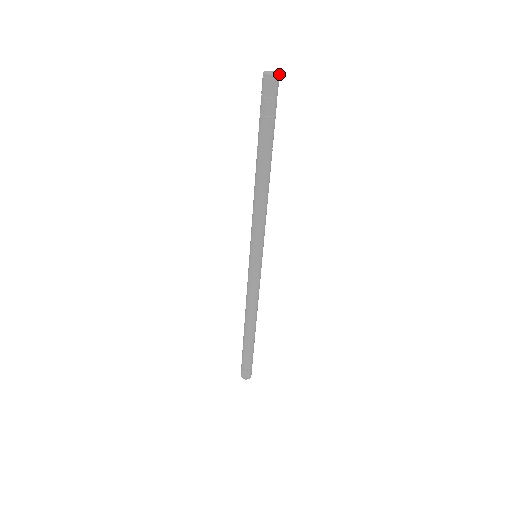
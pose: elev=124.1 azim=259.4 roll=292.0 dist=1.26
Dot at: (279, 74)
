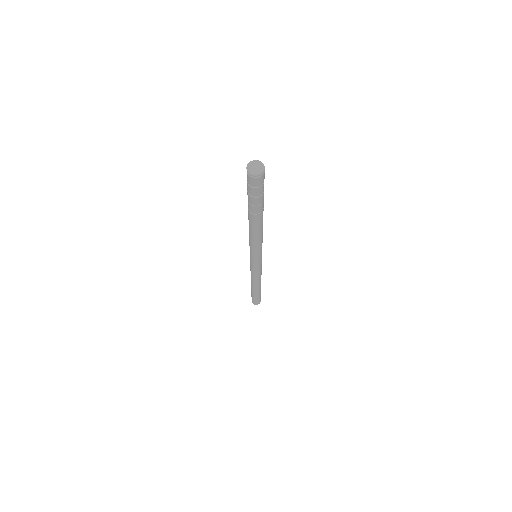
Dot at: (264, 168)
